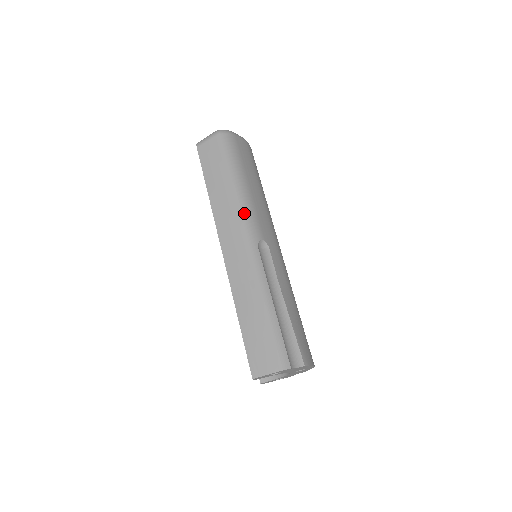
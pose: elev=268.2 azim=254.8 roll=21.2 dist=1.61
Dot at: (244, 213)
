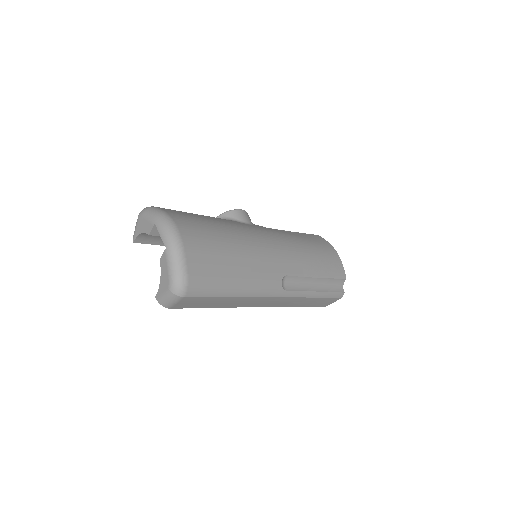
Dot at: (261, 295)
